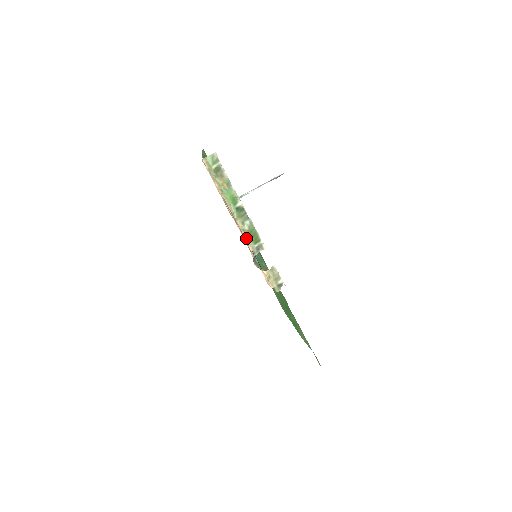
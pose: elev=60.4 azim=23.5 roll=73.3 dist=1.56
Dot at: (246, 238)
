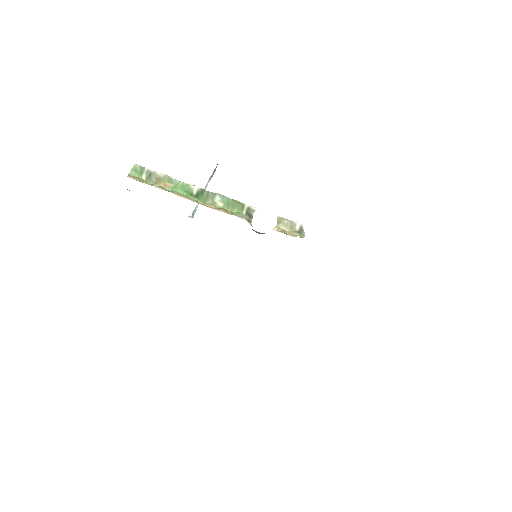
Dot at: occluded
